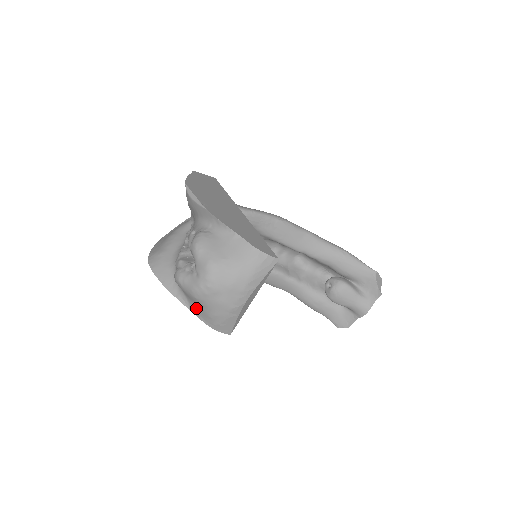
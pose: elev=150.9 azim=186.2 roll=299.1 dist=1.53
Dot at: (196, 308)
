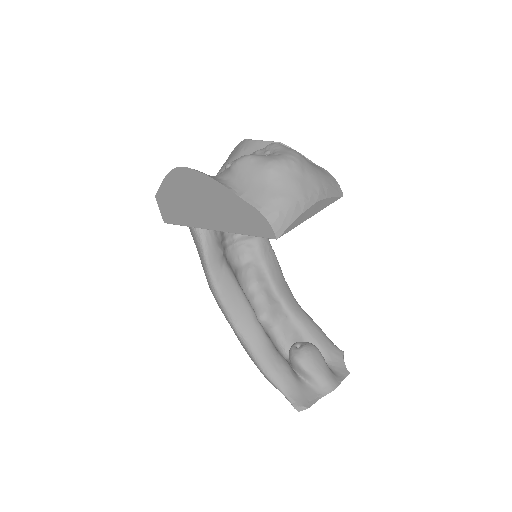
Dot at: (252, 192)
